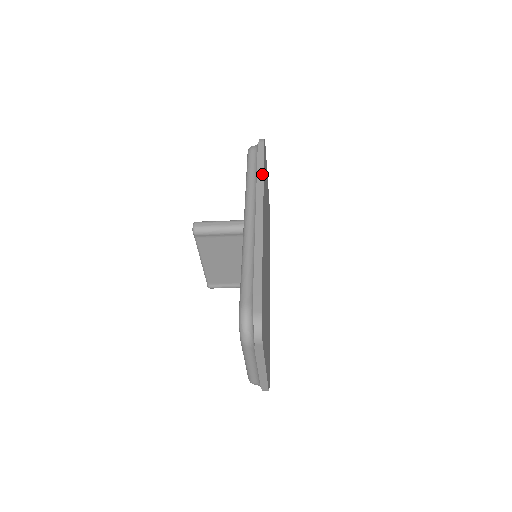
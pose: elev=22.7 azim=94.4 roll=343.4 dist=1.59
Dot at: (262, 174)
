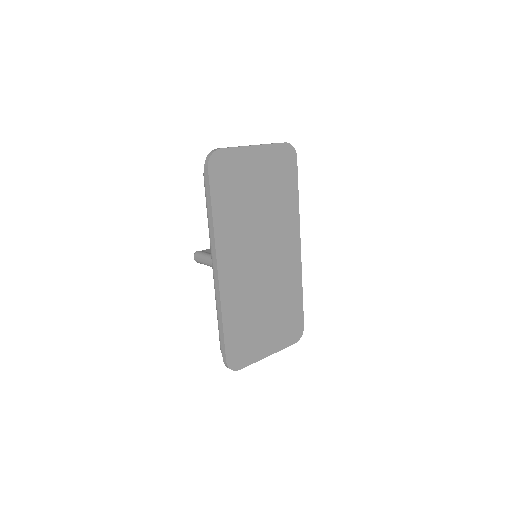
Dot at: (212, 220)
